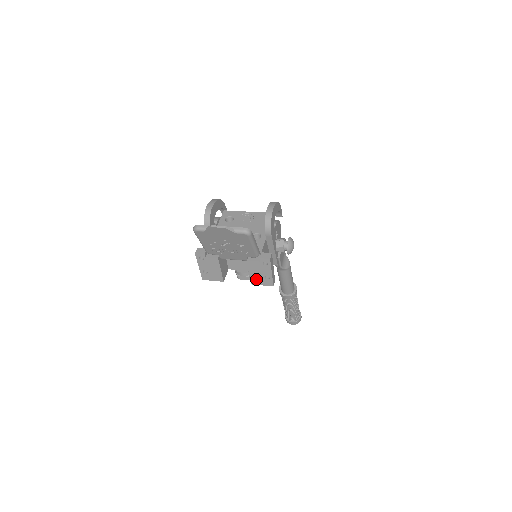
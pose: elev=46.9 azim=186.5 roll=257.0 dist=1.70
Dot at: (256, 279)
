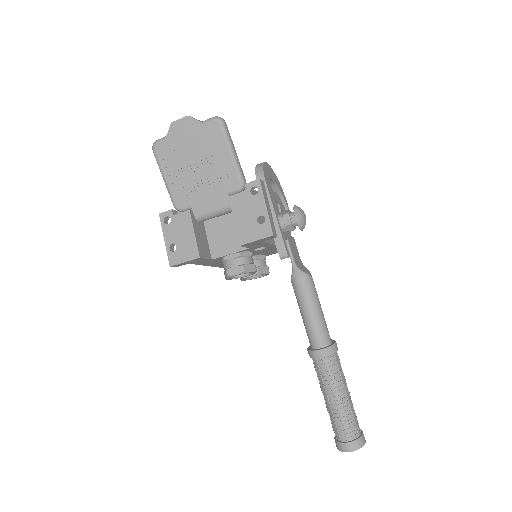
Dot at: (245, 231)
